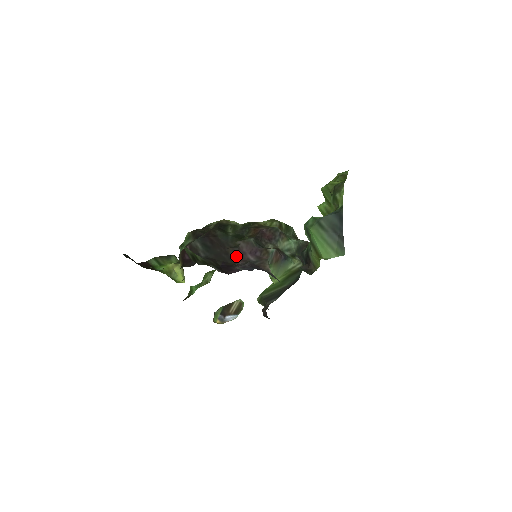
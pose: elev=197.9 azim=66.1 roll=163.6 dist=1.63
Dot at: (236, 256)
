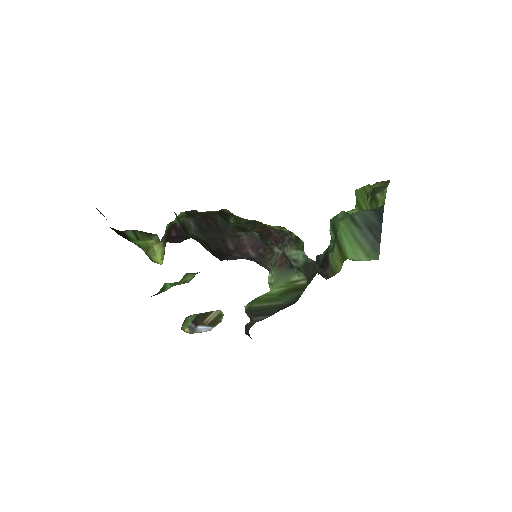
Dot at: (234, 246)
